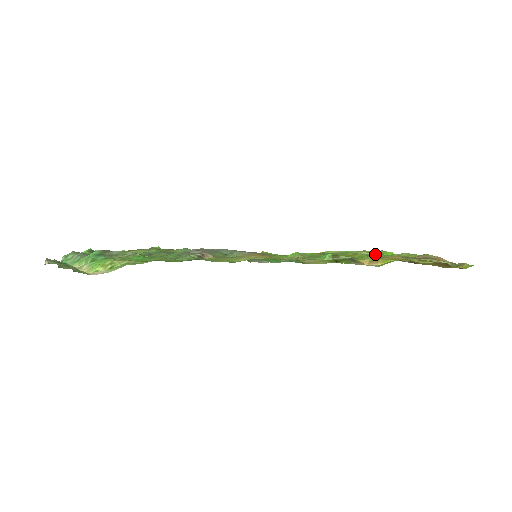
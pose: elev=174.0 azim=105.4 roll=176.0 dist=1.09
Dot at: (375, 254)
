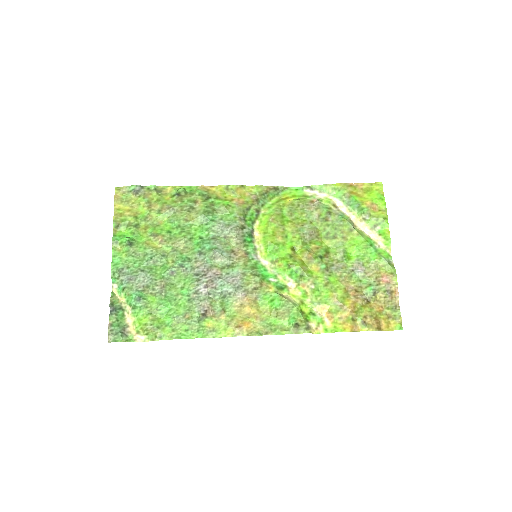
Dot at: (364, 243)
